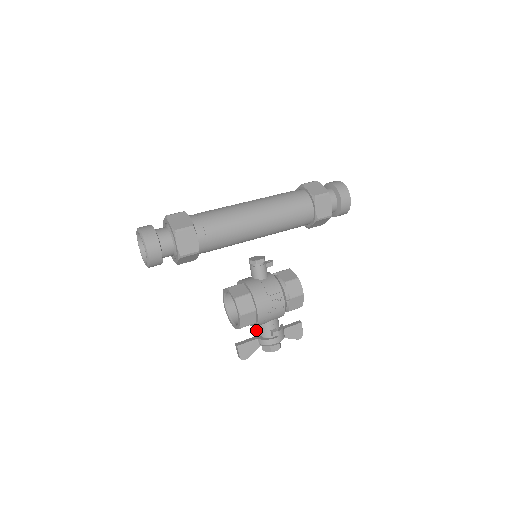
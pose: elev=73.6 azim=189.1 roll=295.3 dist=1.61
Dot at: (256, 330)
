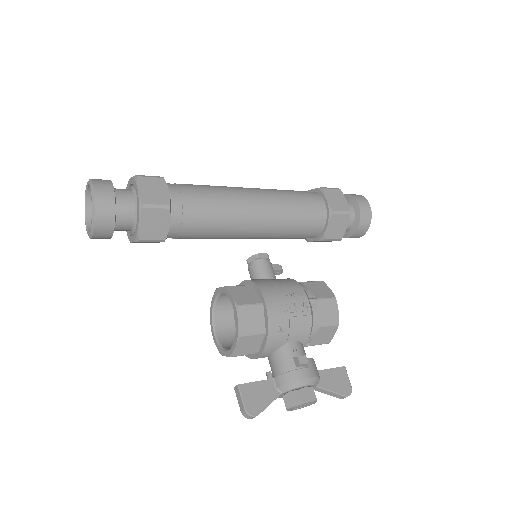
Dot at: (269, 371)
